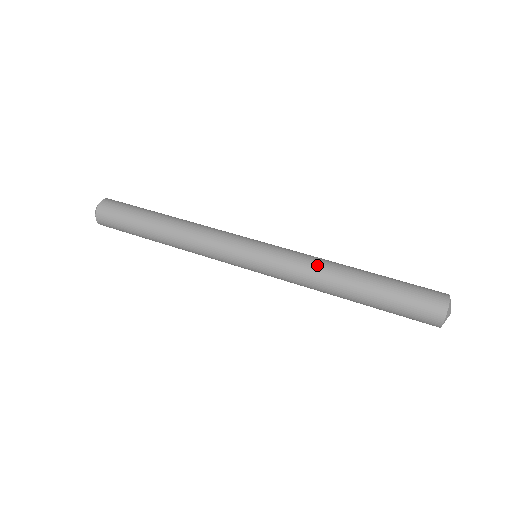
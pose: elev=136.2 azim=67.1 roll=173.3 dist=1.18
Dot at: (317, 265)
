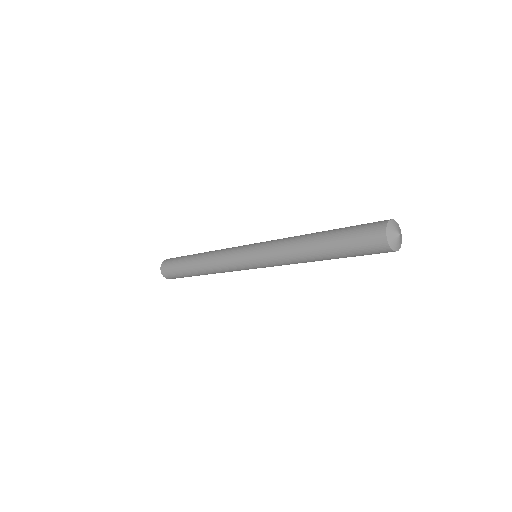
Dot at: (291, 237)
